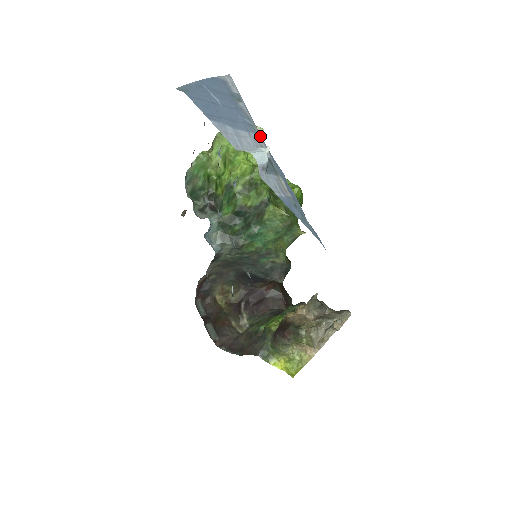
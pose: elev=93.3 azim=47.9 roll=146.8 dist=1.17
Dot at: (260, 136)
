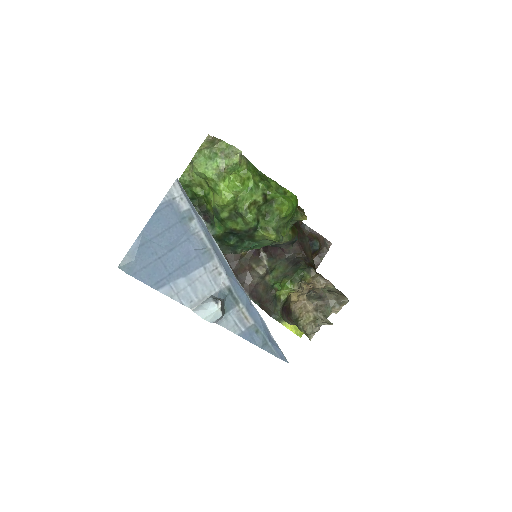
Dot at: (217, 260)
